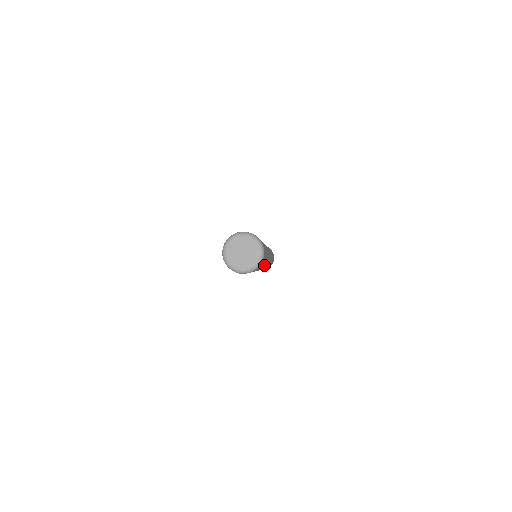
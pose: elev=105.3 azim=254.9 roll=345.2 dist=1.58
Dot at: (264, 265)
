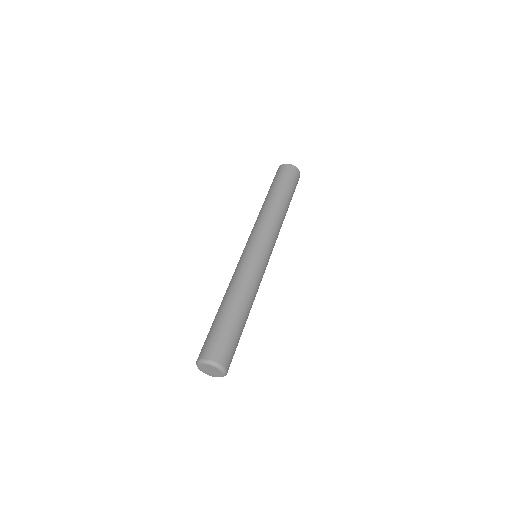
Dot at: occluded
